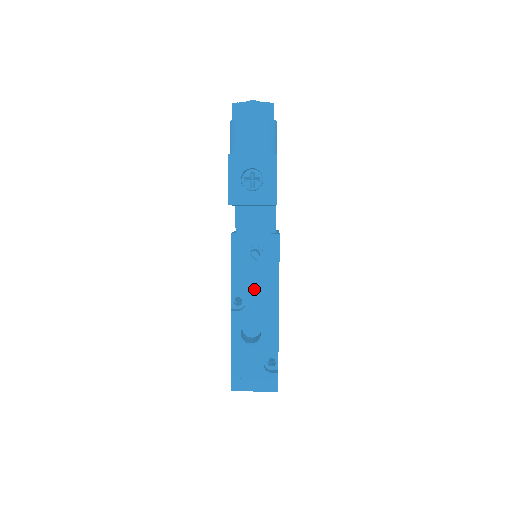
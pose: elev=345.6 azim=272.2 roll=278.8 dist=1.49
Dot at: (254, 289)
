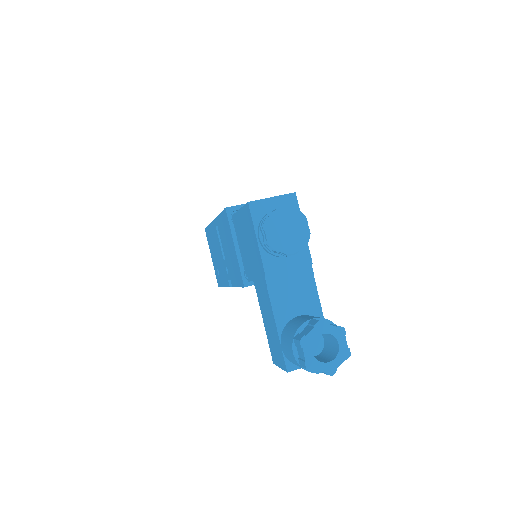
Dot at: occluded
